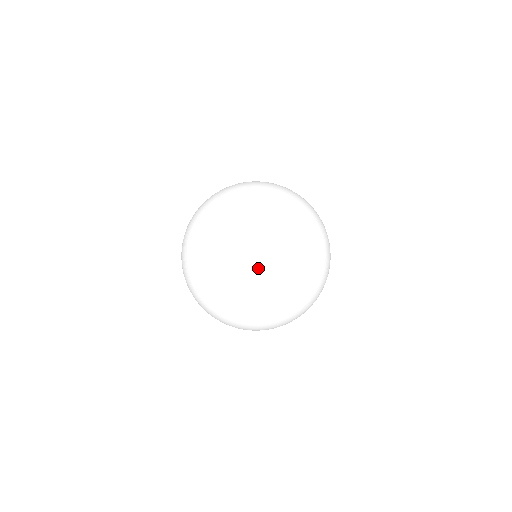
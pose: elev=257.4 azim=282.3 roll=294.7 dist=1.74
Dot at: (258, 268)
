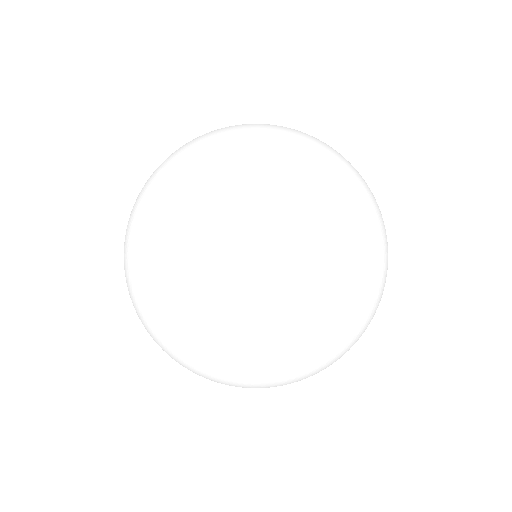
Dot at: (262, 375)
